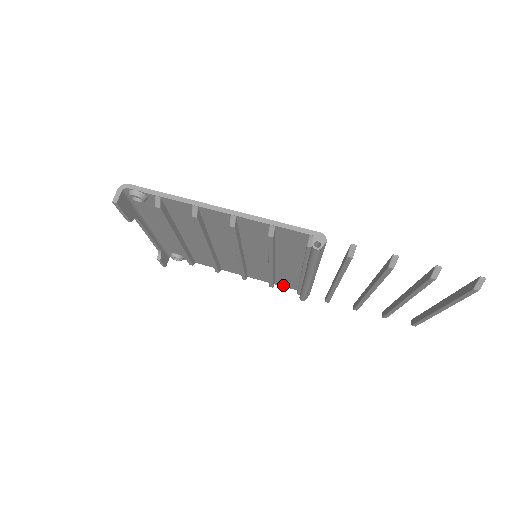
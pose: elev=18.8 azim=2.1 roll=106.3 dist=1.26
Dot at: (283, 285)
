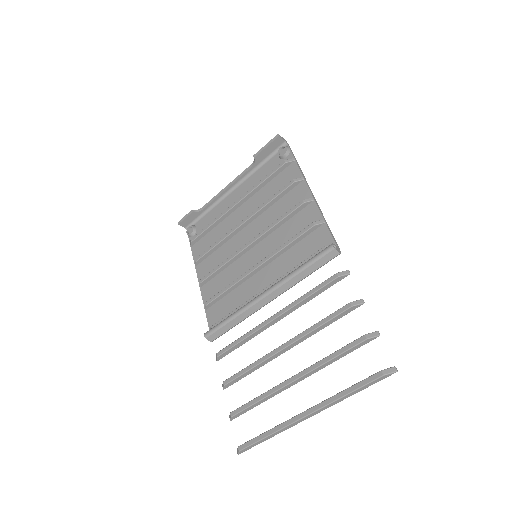
Dot at: (210, 316)
